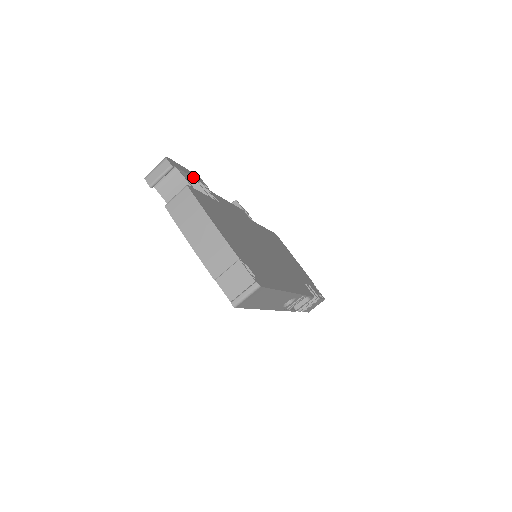
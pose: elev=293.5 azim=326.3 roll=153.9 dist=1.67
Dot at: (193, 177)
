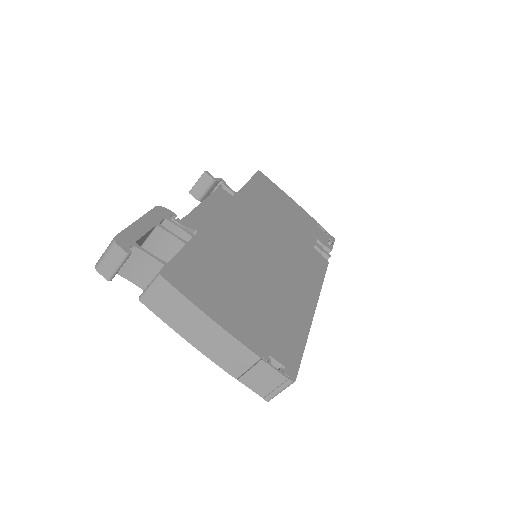
Dot at: (155, 225)
